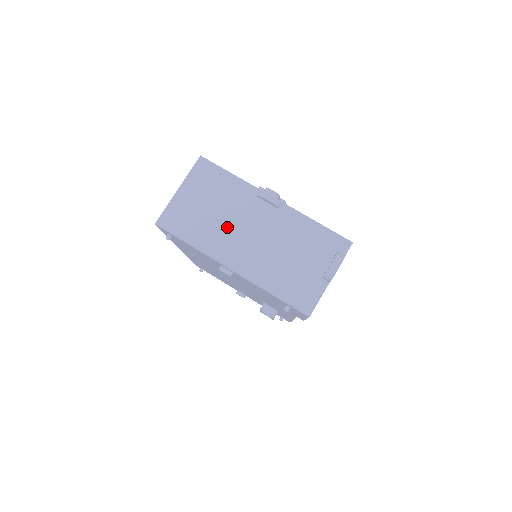
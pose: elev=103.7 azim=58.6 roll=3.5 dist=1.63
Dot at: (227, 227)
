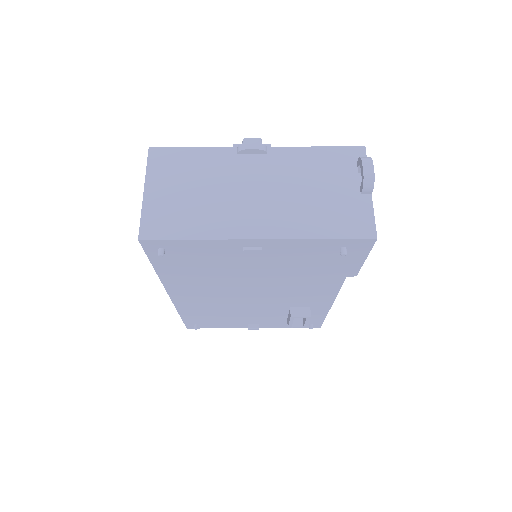
Dot at: (225, 199)
